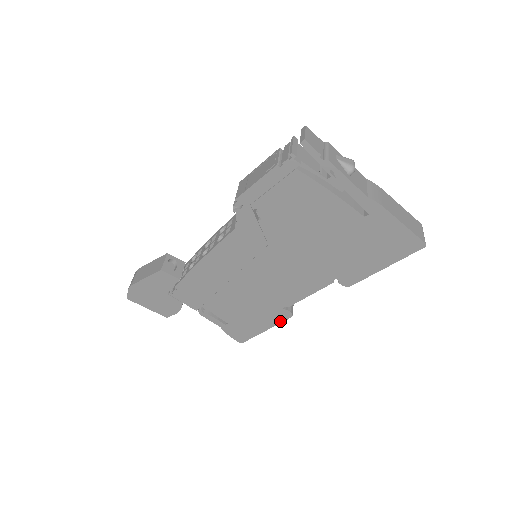
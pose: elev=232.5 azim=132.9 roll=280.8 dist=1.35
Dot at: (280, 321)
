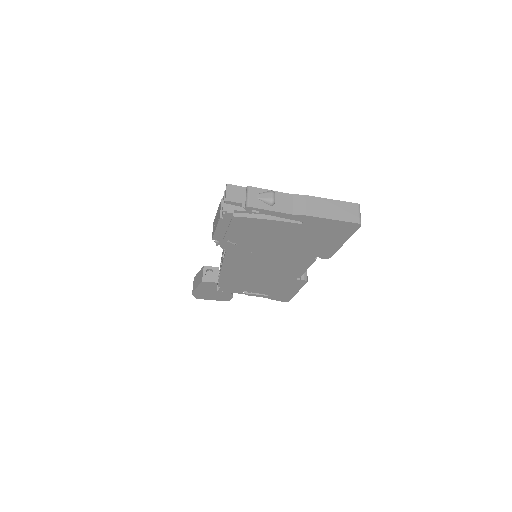
Dot at: (302, 286)
